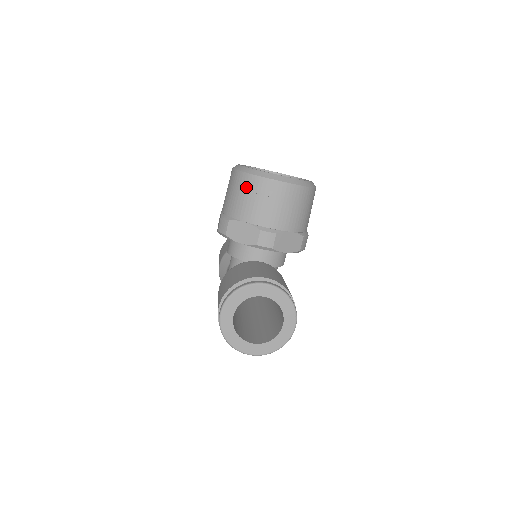
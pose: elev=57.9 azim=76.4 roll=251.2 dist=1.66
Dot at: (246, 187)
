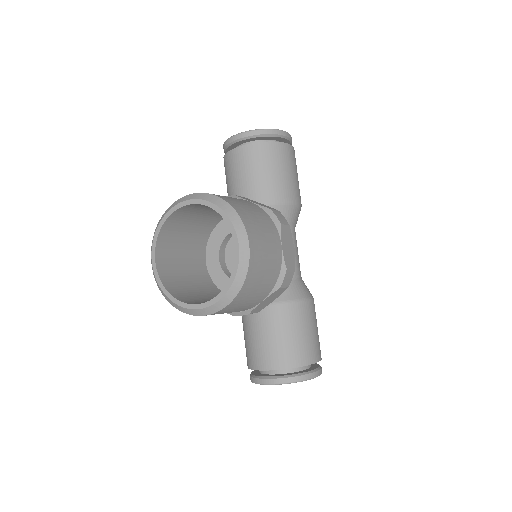
Dot at: occluded
